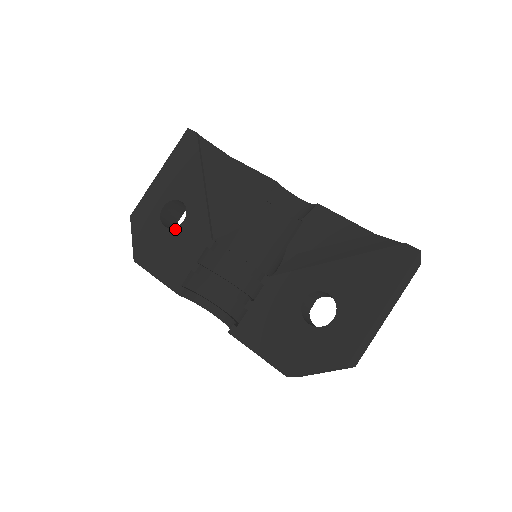
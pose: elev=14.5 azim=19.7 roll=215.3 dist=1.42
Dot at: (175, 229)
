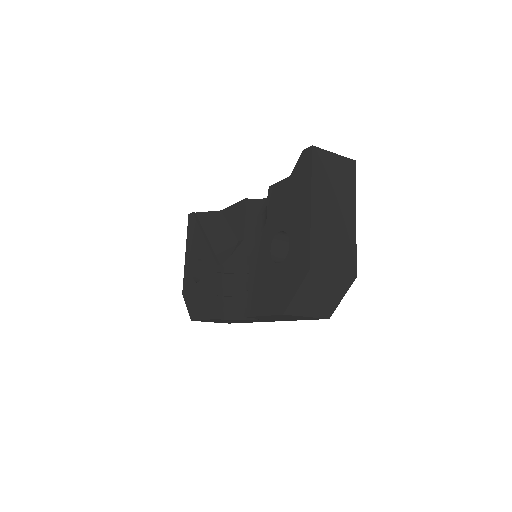
Dot at: (201, 279)
